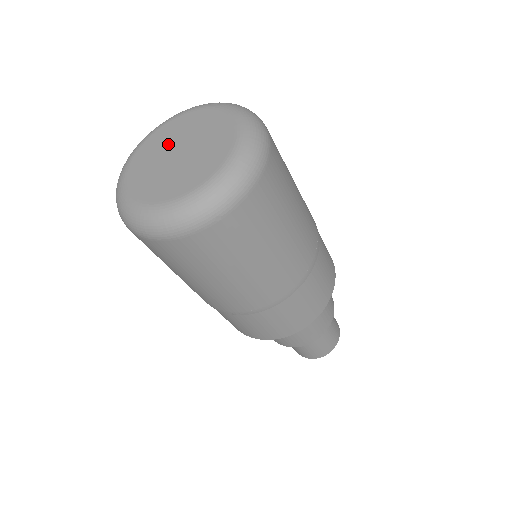
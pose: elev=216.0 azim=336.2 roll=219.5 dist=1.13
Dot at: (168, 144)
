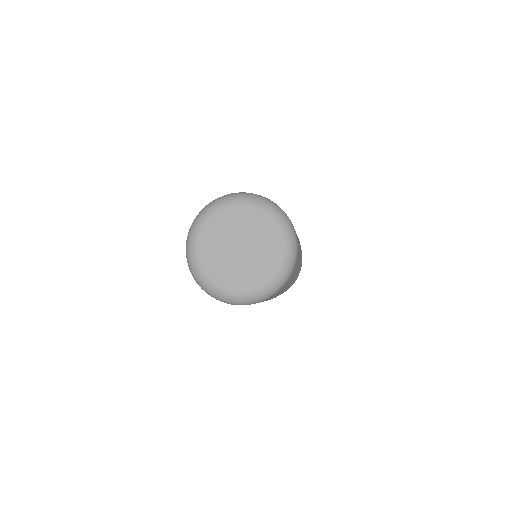
Dot at: (239, 230)
